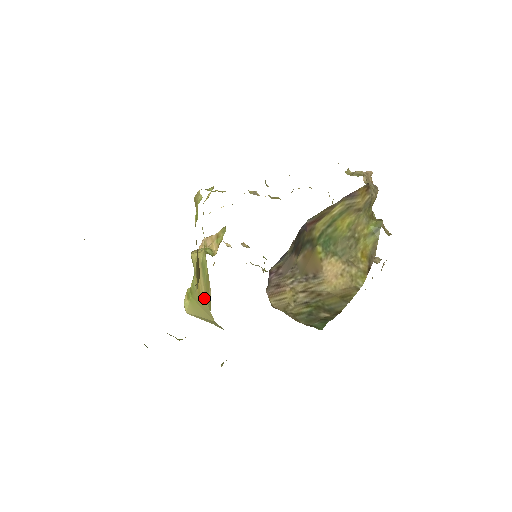
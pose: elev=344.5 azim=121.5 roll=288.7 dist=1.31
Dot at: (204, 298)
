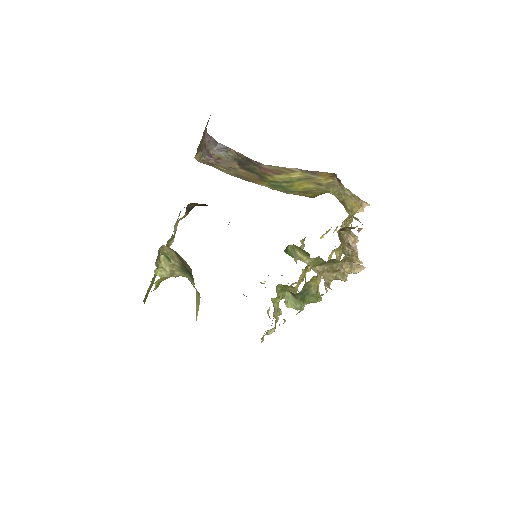
Dot at: occluded
